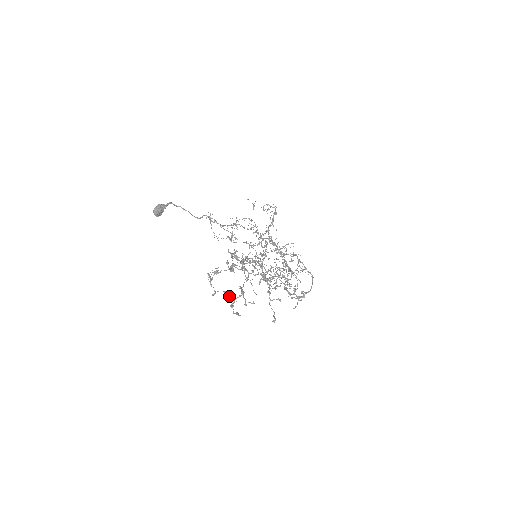
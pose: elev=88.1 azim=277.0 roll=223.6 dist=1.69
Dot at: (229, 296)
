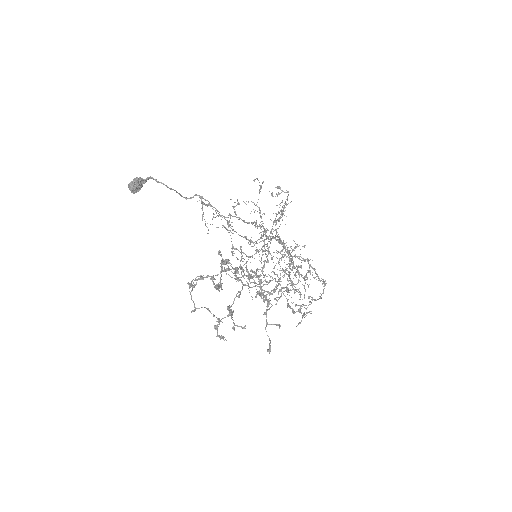
Dot at: (213, 315)
